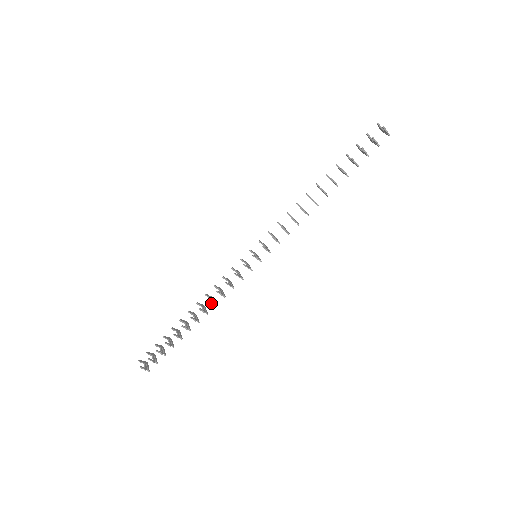
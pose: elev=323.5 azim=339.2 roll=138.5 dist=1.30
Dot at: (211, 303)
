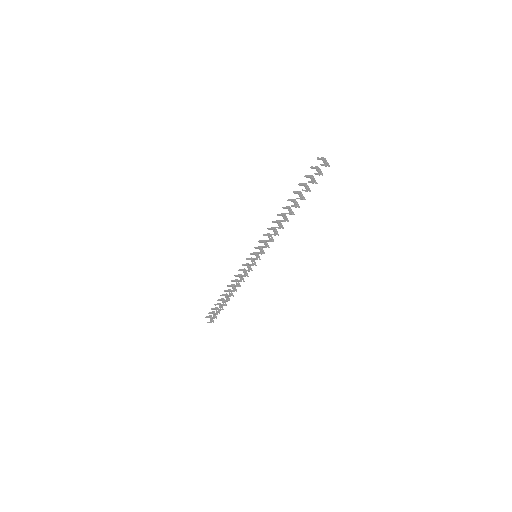
Dot at: occluded
